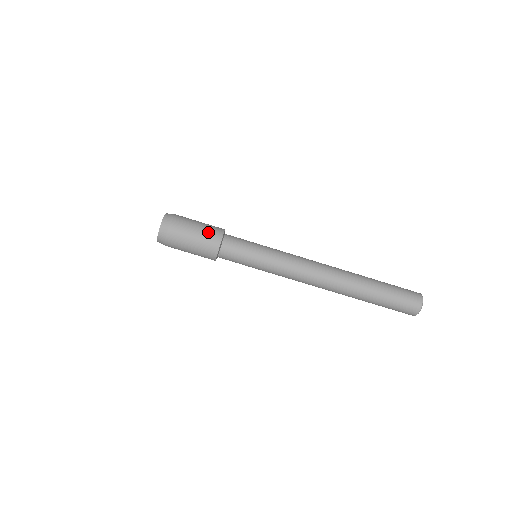
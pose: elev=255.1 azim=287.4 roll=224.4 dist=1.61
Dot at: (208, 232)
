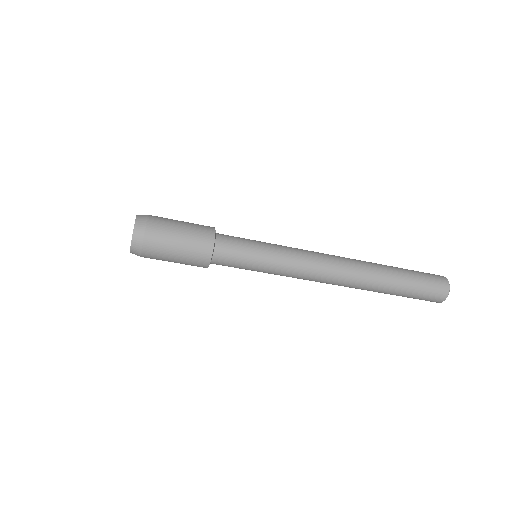
Dot at: (190, 263)
